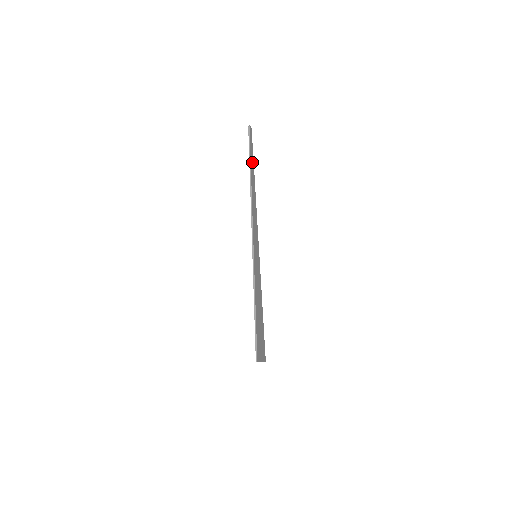
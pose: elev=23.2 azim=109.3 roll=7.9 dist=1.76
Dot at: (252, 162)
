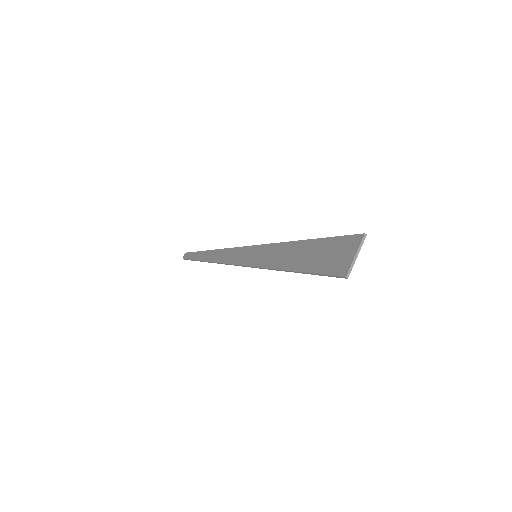
Dot at: occluded
